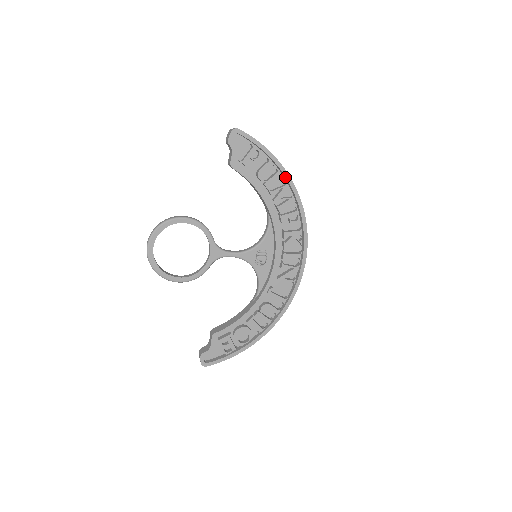
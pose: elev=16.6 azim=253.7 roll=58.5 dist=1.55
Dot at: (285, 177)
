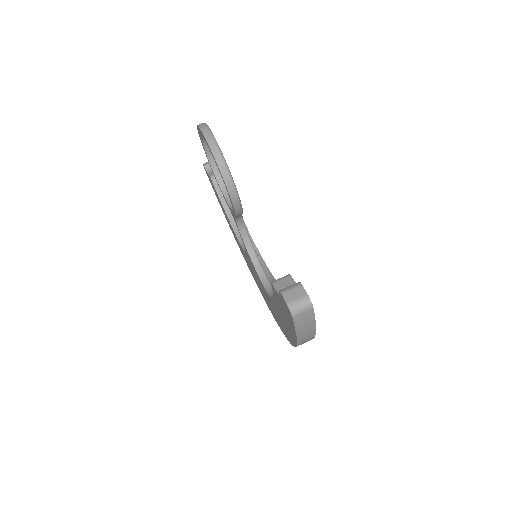
Dot at: occluded
